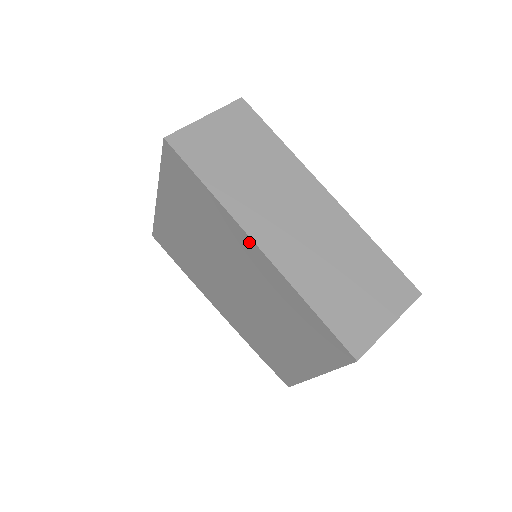
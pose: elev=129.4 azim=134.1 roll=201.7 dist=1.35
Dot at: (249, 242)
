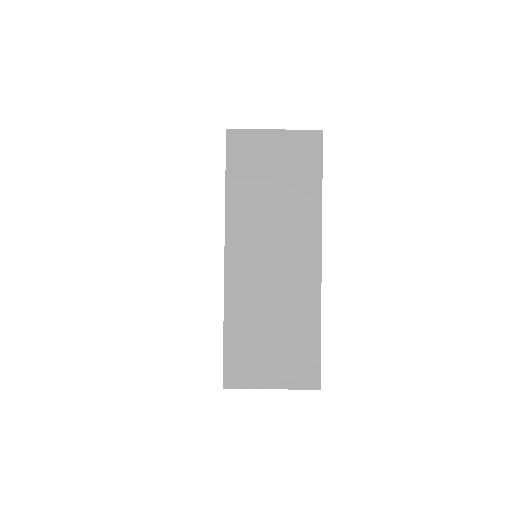
Dot at: (225, 252)
